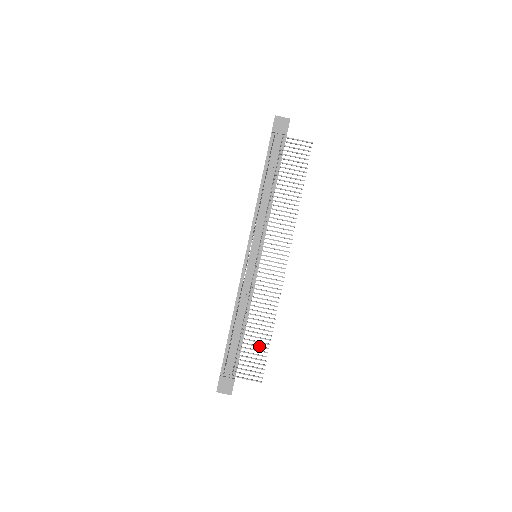
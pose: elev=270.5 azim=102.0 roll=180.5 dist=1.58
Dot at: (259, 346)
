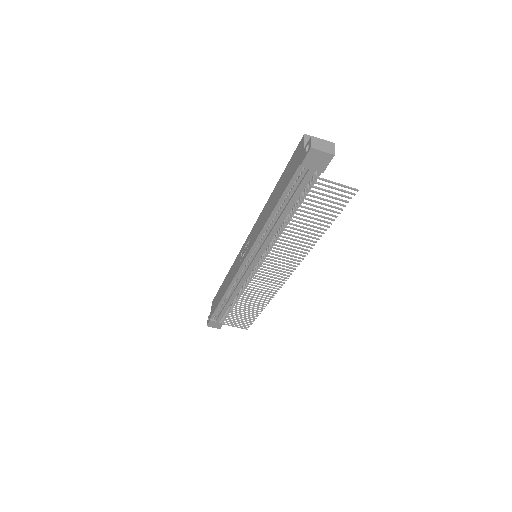
Dot at: (248, 315)
